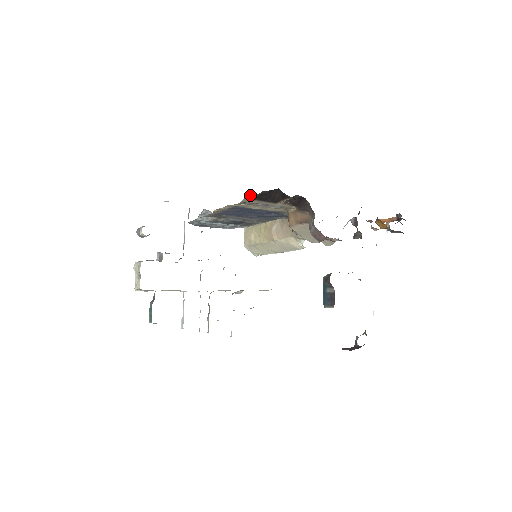
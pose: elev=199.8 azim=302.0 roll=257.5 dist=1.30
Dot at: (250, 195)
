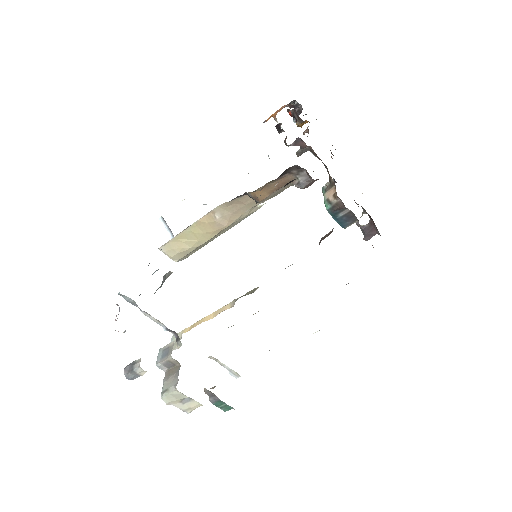
Dot at: occluded
